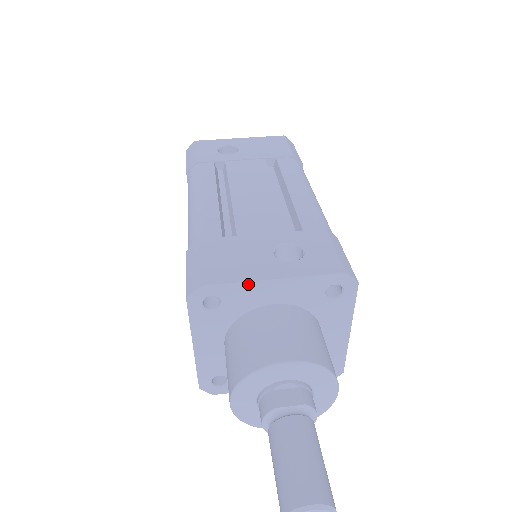
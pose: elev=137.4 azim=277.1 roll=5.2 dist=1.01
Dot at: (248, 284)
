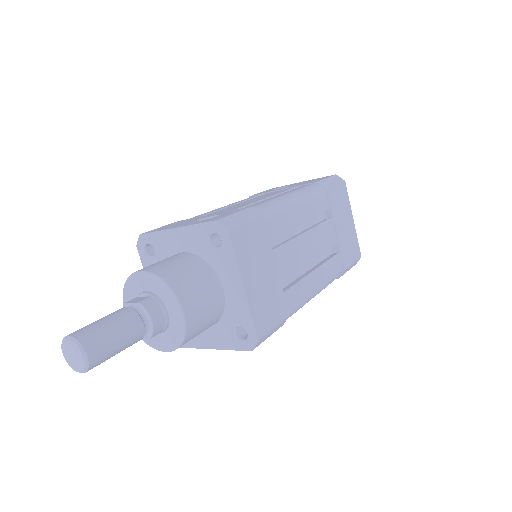
Dot at: (163, 233)
